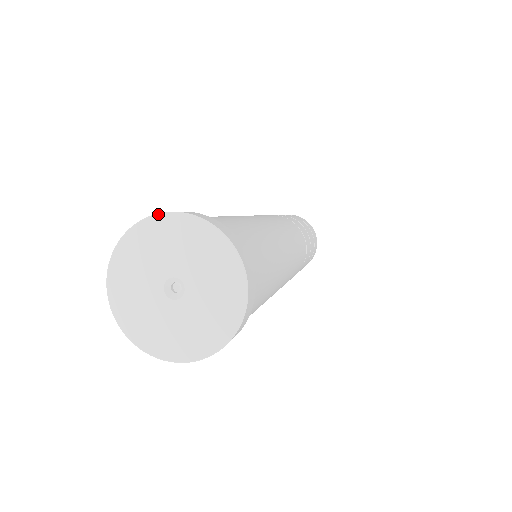
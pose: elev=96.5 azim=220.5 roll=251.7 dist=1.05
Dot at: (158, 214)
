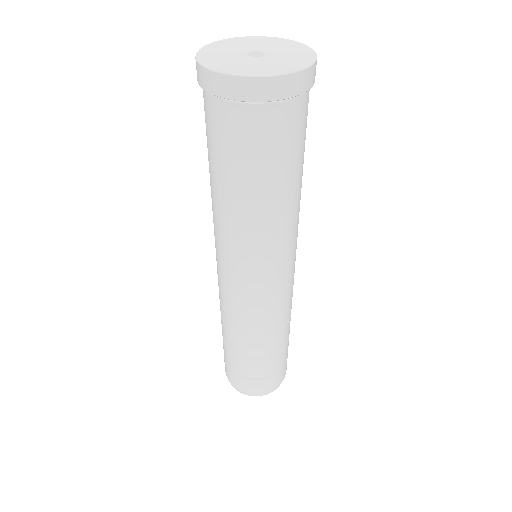
Dot at: (207, 45)
